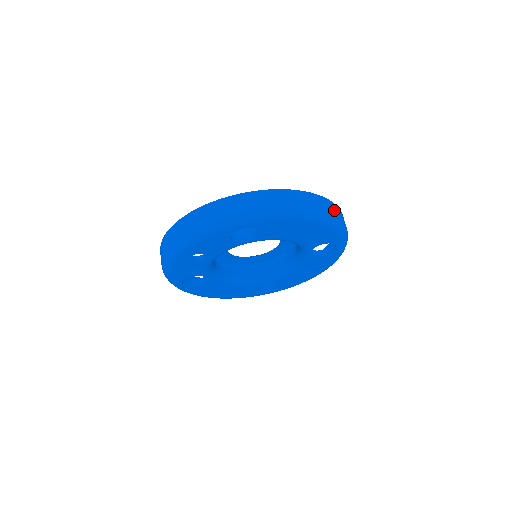
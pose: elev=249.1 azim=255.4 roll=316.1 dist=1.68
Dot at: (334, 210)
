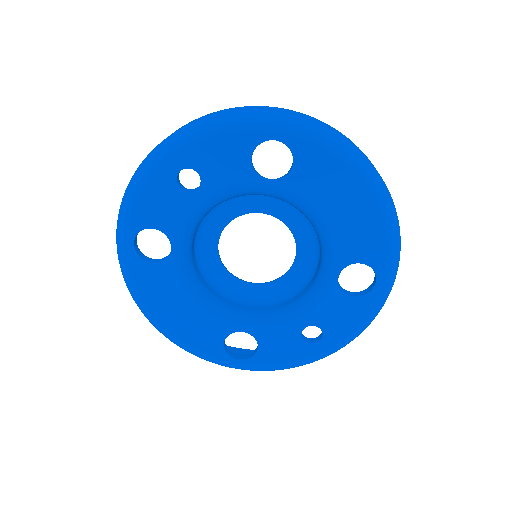
Dot at: occluded
